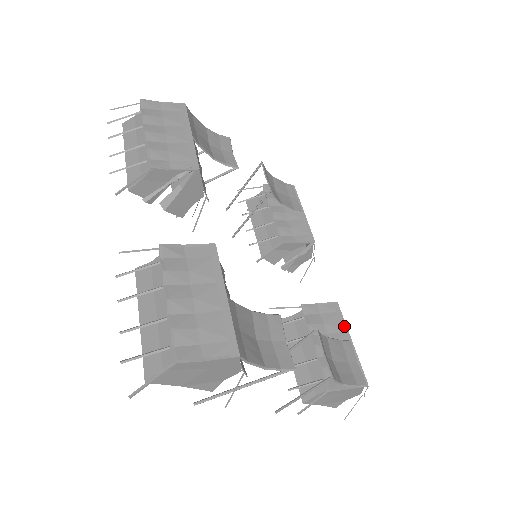
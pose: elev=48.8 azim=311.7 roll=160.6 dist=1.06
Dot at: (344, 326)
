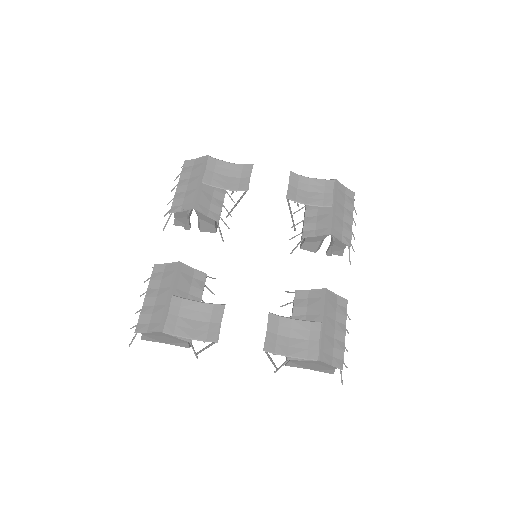
Dot at: (322, 310)
